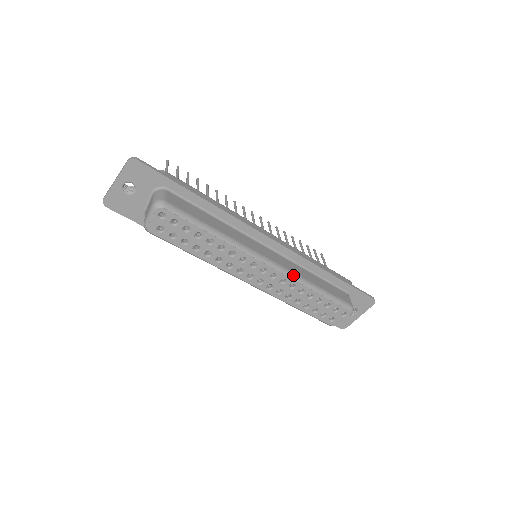
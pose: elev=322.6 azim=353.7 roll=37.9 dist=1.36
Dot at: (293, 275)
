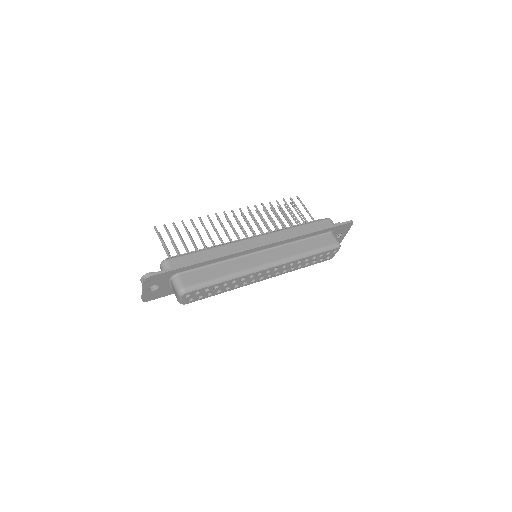
Dot at: (289, 259)
